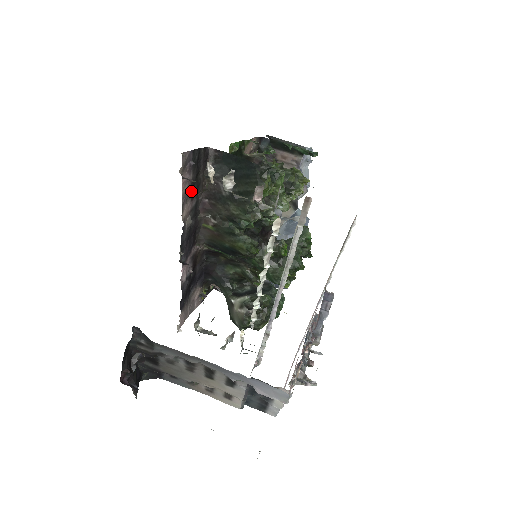
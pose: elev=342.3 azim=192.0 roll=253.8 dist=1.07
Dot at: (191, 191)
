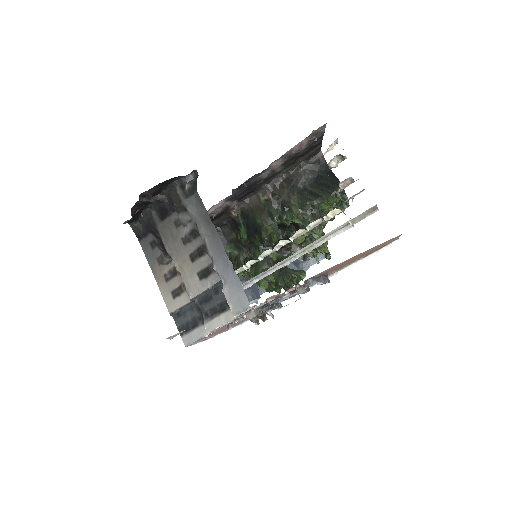
Dot at: (290, 158)
